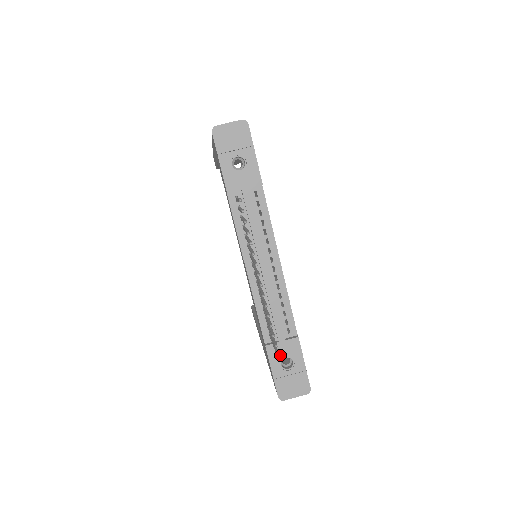
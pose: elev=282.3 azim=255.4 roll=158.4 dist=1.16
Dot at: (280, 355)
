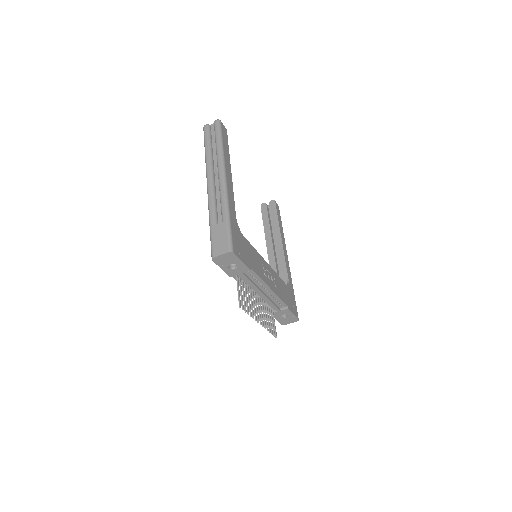
Dot at: (279, 315)
